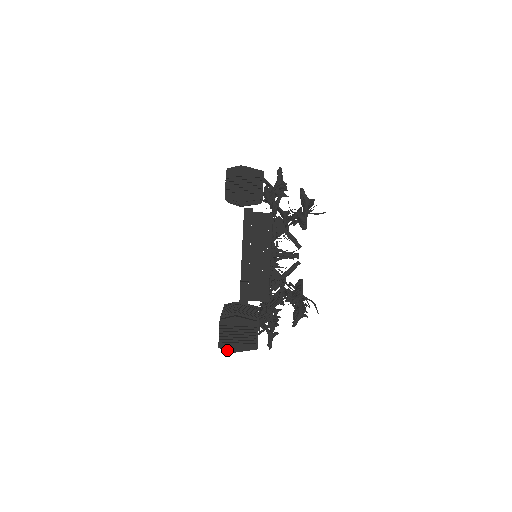
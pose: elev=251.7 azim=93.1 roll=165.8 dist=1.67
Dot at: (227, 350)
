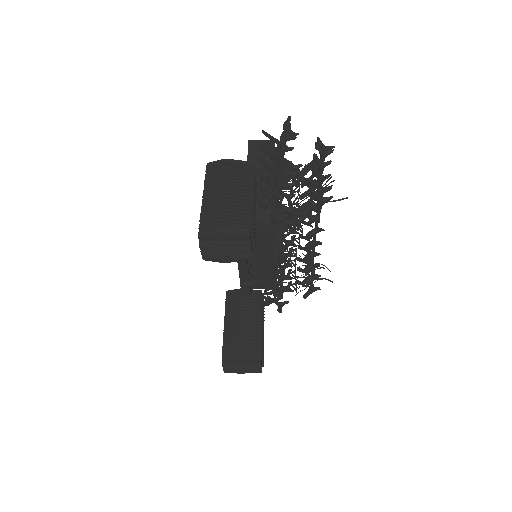
Dot at: occluded
